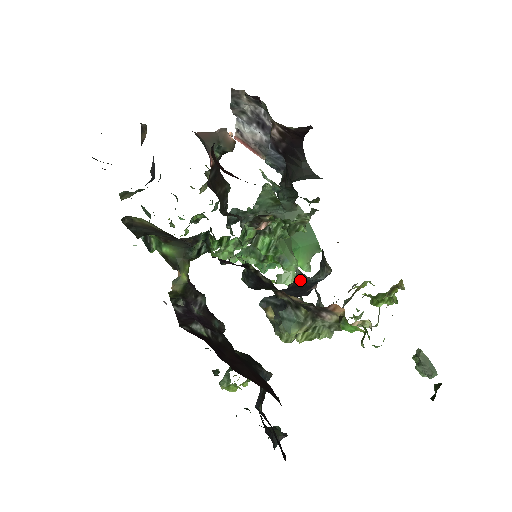
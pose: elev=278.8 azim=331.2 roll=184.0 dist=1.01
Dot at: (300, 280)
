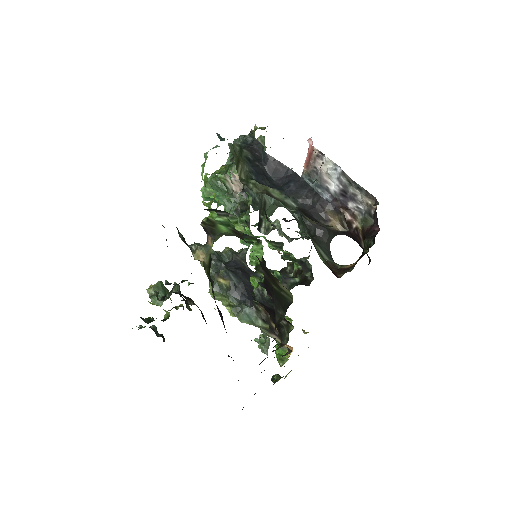
Dot at: (245, 259)
